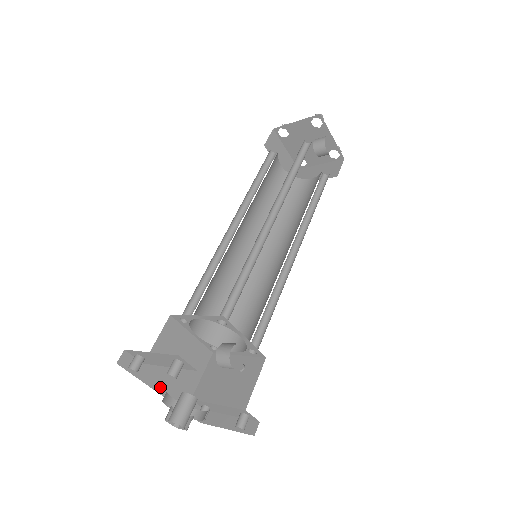
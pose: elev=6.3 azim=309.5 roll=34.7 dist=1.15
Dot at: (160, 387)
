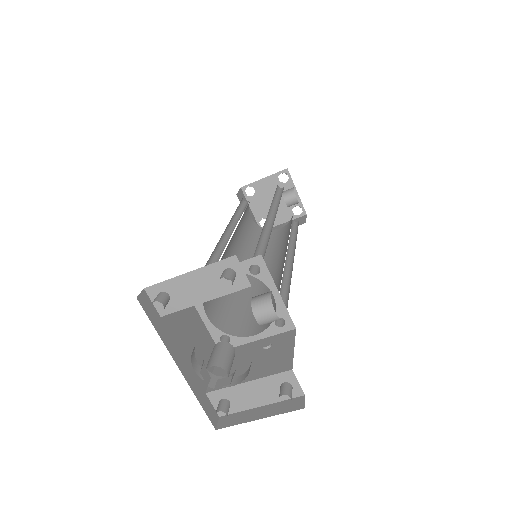
Dot at: (176, 357)
